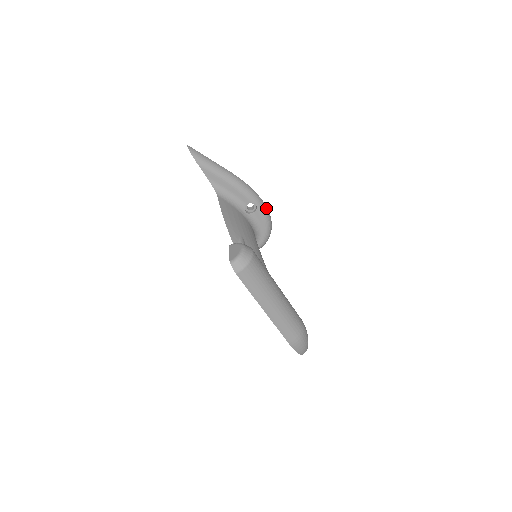
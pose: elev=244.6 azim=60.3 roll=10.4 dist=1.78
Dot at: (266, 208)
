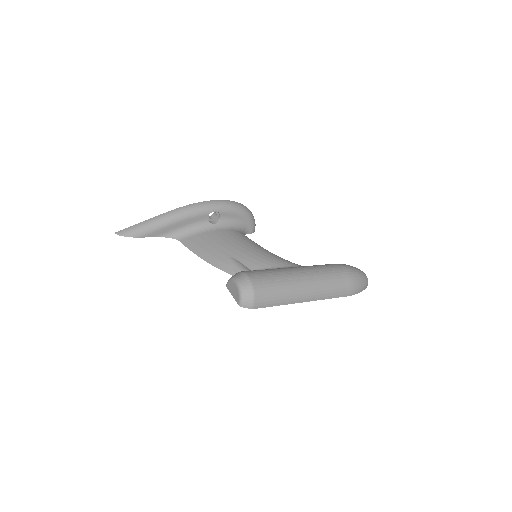
Dot at: (225, 202)
